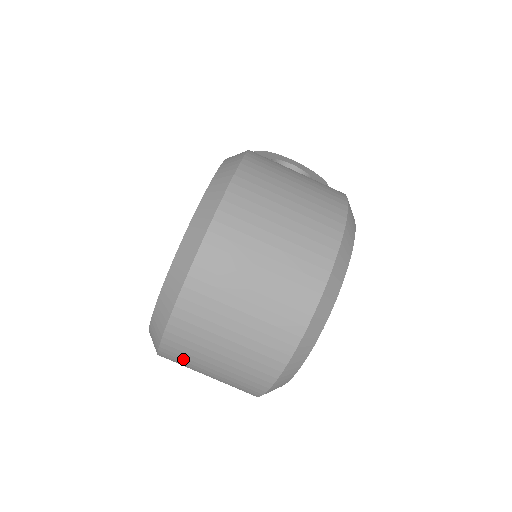
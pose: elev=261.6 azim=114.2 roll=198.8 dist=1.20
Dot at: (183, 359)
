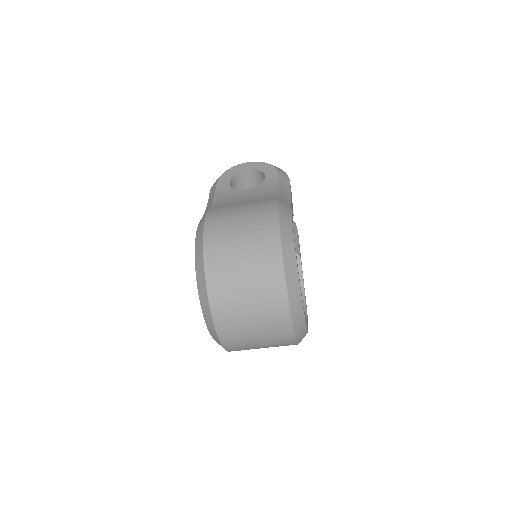
Dot at: occluded
